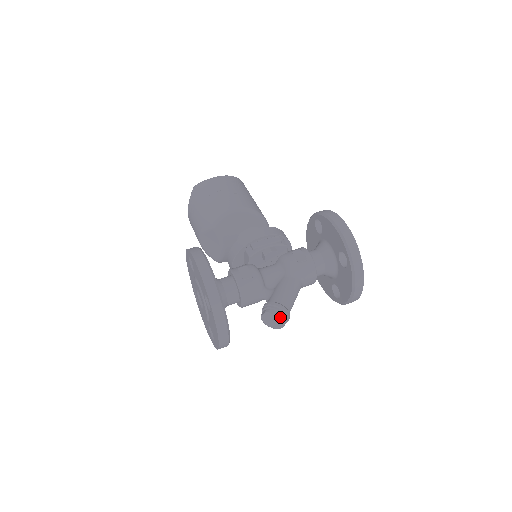
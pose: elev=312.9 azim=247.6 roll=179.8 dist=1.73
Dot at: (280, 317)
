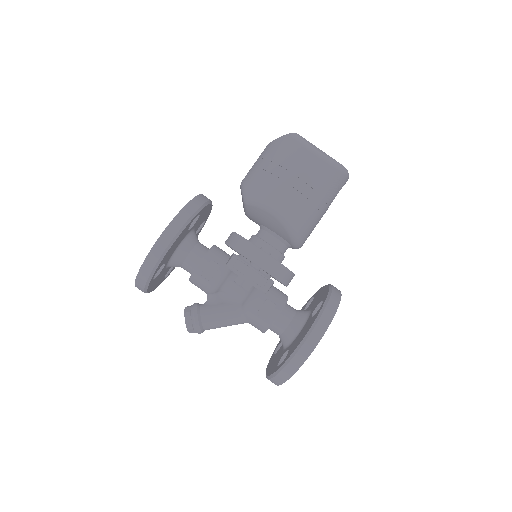
Dot at: (188, 329)
